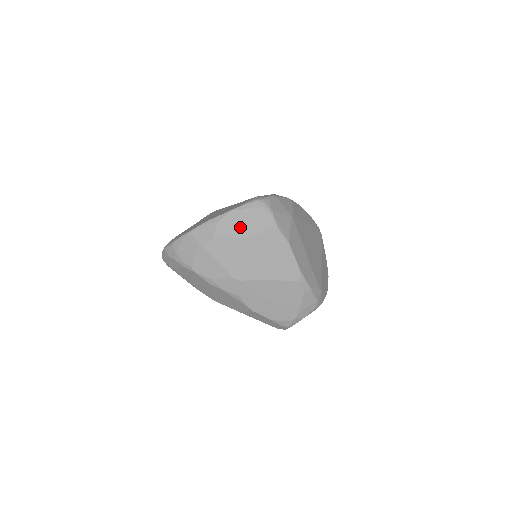
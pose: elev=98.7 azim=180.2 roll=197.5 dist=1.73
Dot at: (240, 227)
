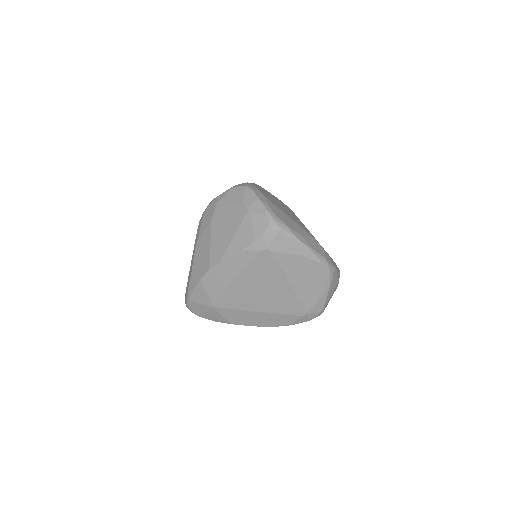
Dot at: occluded
